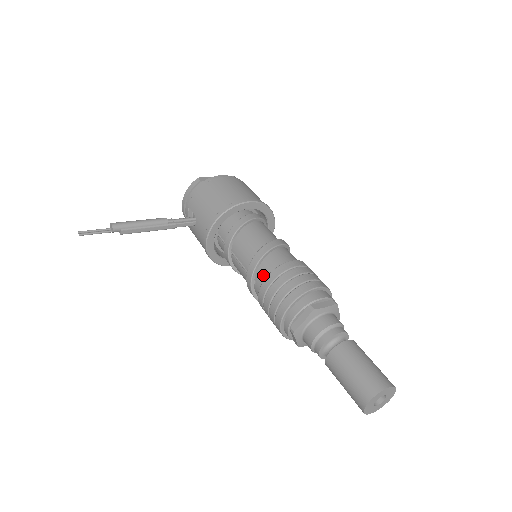
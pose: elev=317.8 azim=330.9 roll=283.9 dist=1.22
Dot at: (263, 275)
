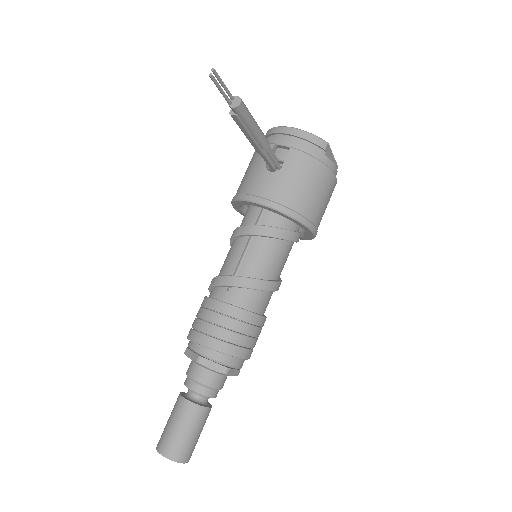
Dot at: (241, 299)
